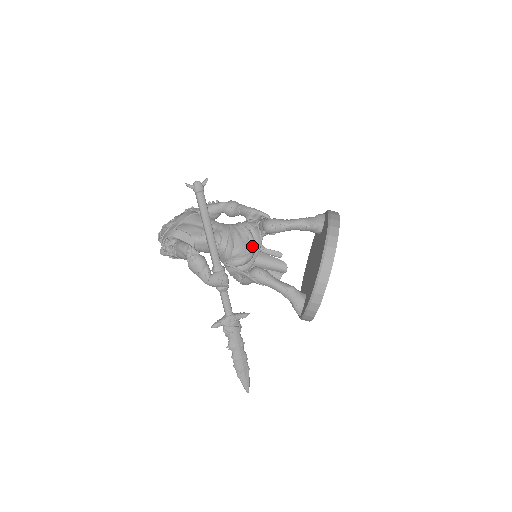
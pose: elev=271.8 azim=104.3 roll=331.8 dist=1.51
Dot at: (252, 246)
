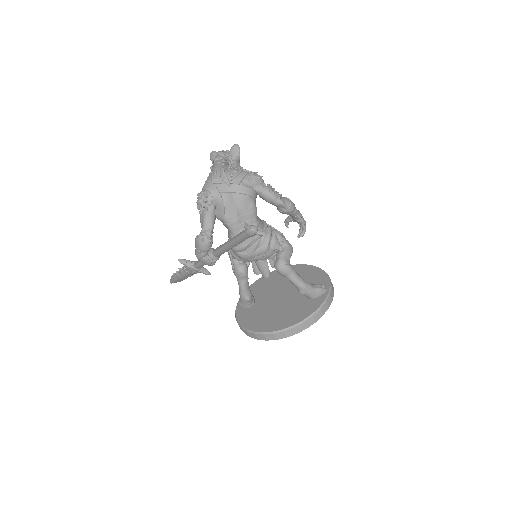
Dot at: (256, 259)
